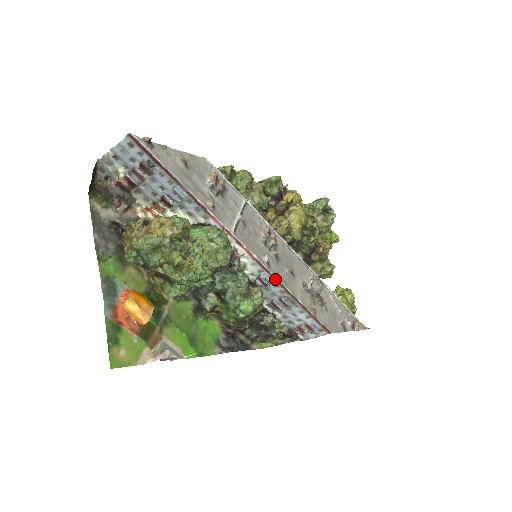
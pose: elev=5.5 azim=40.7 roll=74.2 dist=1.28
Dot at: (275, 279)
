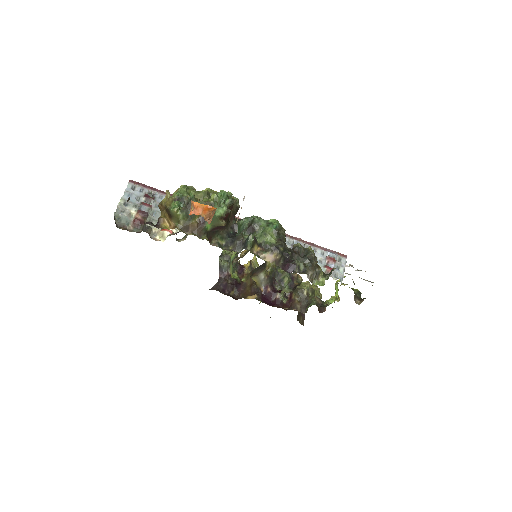
Dot at: occluded
